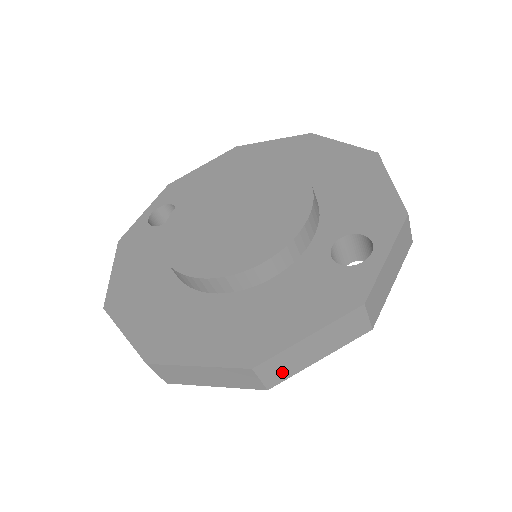
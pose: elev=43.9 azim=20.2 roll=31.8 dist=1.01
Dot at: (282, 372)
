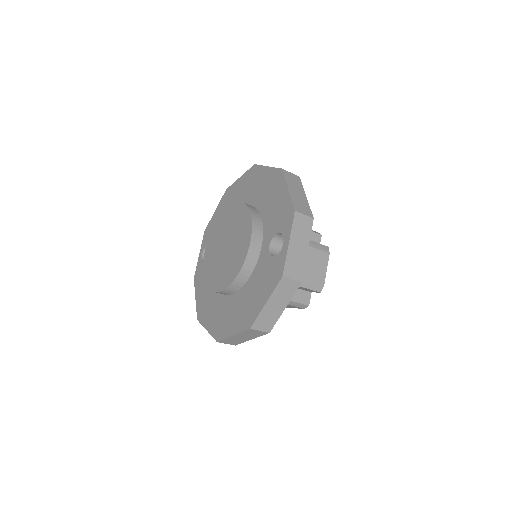
Dot at: (269, 323)
